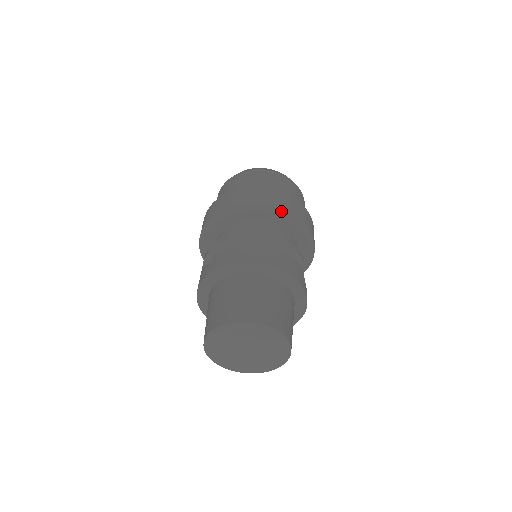
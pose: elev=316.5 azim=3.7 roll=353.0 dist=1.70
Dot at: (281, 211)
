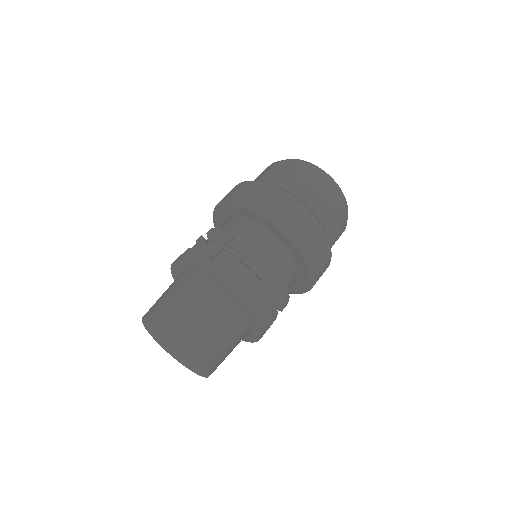
Dot at: (310, 263)
